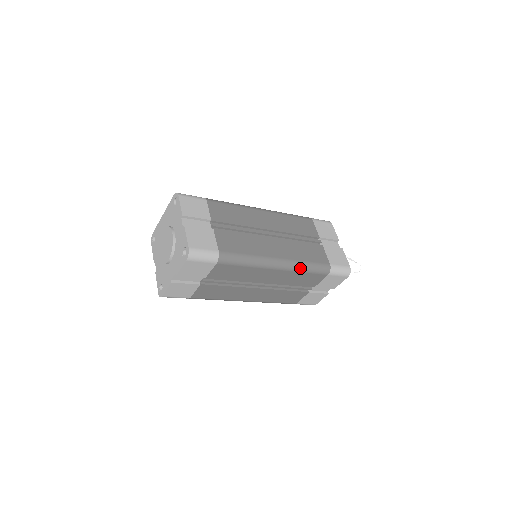
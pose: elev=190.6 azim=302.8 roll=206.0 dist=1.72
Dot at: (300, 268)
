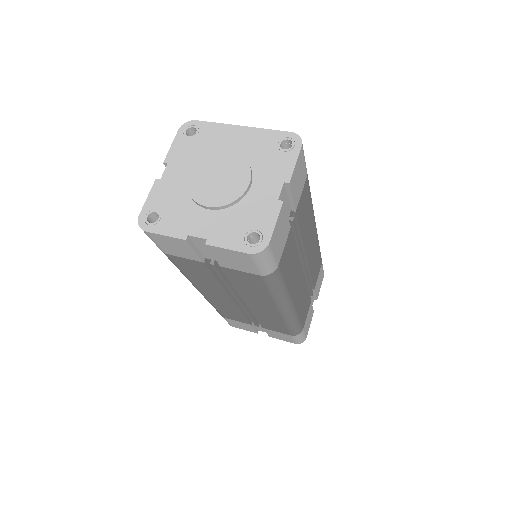
Dot at: (290, 321)
